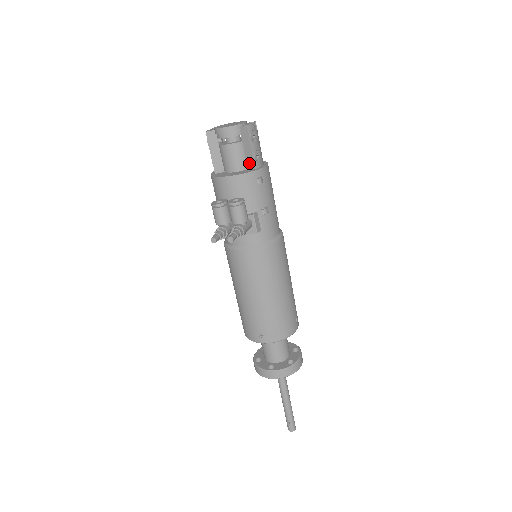
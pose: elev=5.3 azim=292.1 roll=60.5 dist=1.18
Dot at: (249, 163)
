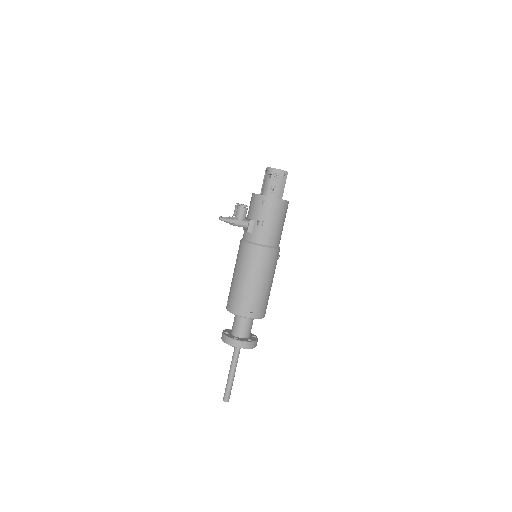
Dot at: (268, 192)
